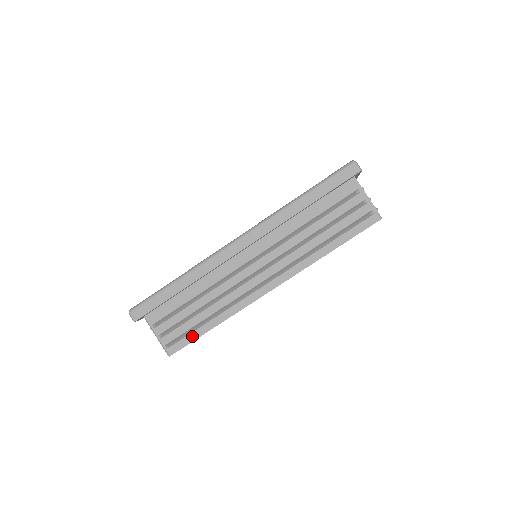
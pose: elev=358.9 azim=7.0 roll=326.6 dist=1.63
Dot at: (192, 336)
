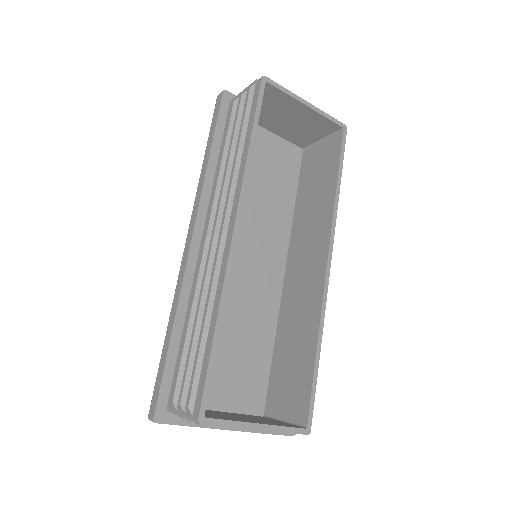
Dot at: (204, 368)
